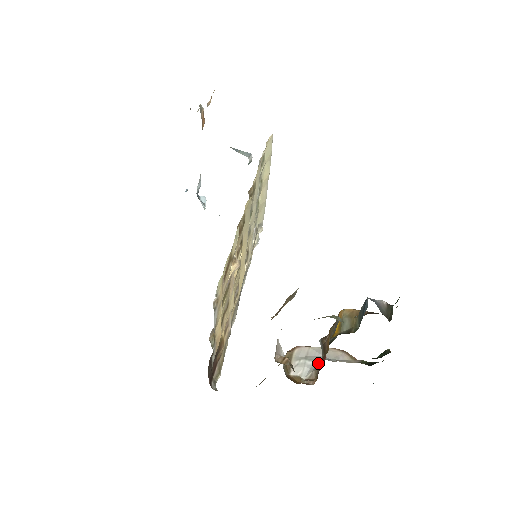
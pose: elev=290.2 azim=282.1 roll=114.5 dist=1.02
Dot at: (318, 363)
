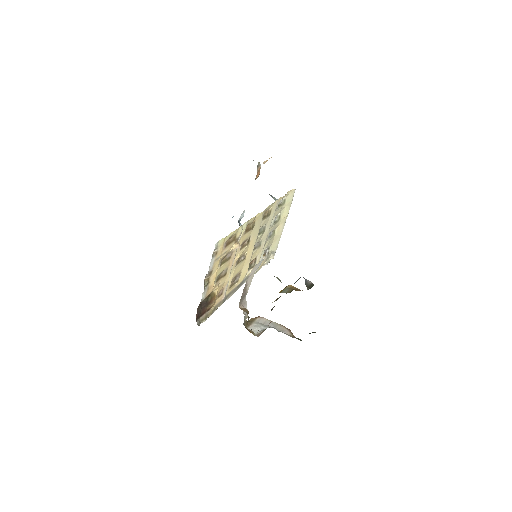
Dot at: occluded
